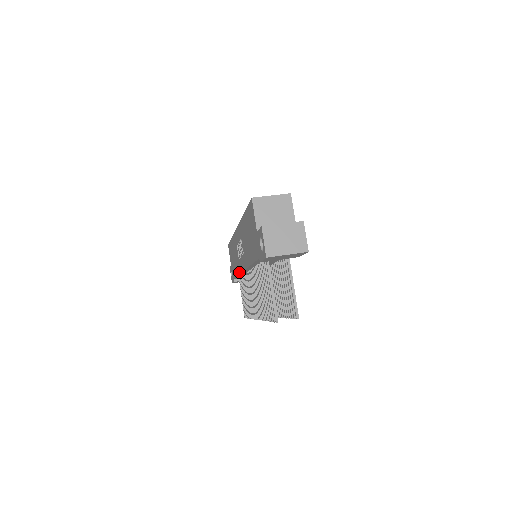
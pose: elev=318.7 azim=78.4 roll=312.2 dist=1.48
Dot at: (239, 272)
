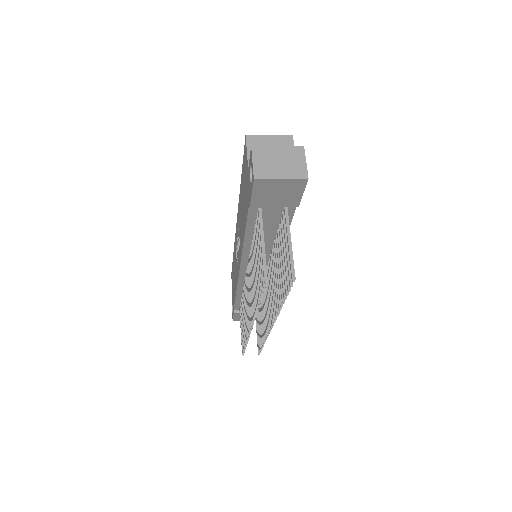
Dot at: occluded
